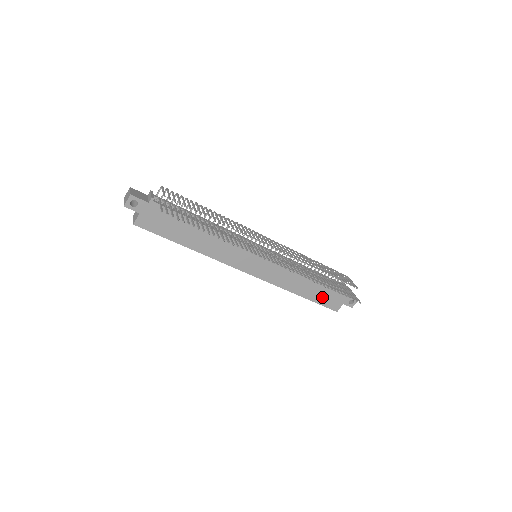
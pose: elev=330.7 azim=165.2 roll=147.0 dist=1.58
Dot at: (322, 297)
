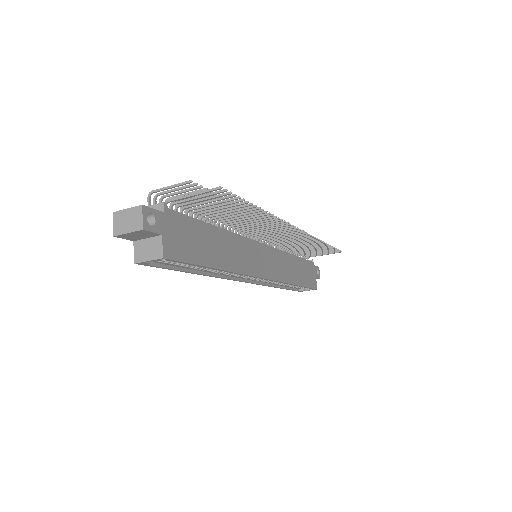
Dot at: (306, 278)
